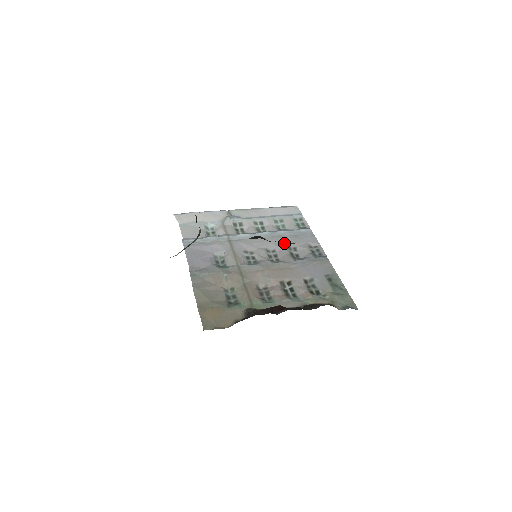
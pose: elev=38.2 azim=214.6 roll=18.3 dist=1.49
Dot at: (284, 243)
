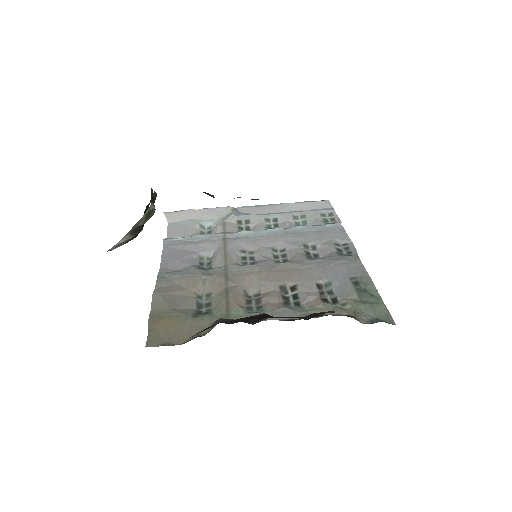
Dot at: (299, 240)
